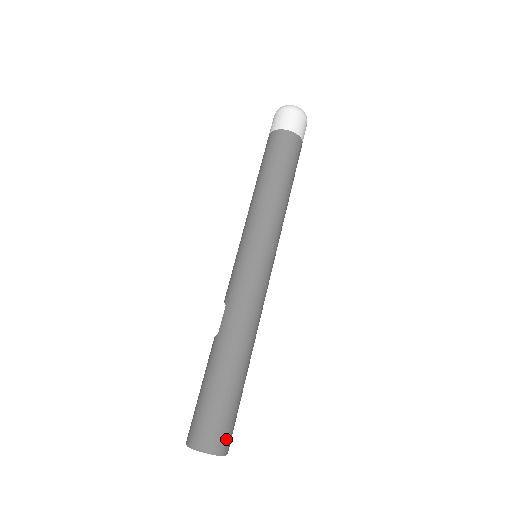
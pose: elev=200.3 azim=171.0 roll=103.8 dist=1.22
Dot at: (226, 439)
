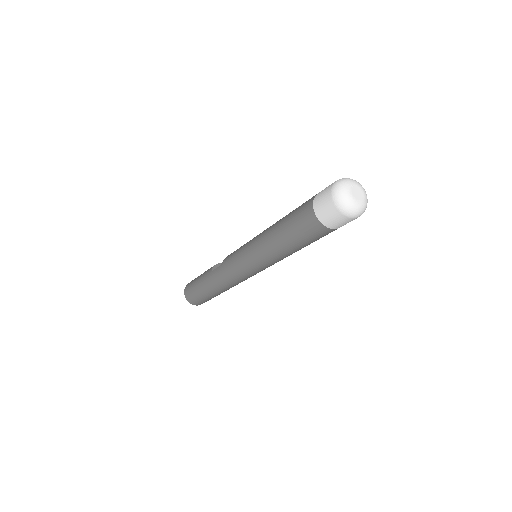
Dot at: (200, 303)
